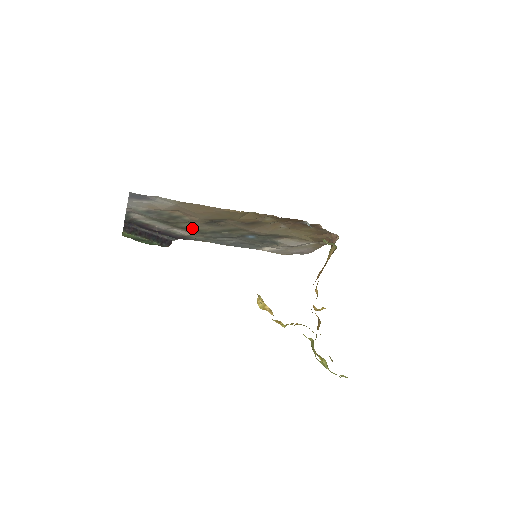
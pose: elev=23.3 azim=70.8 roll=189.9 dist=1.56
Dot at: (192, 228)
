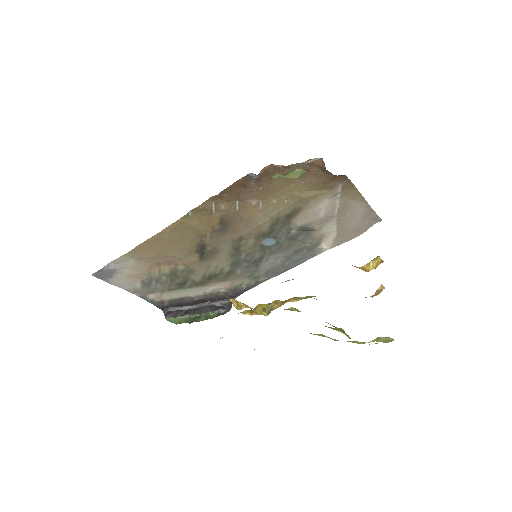
Dot at: (209, 275)
